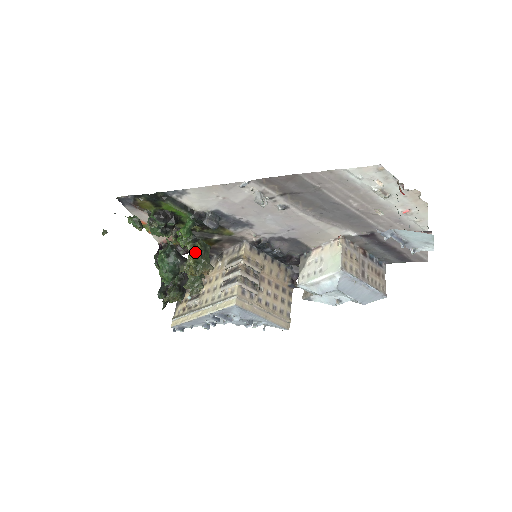
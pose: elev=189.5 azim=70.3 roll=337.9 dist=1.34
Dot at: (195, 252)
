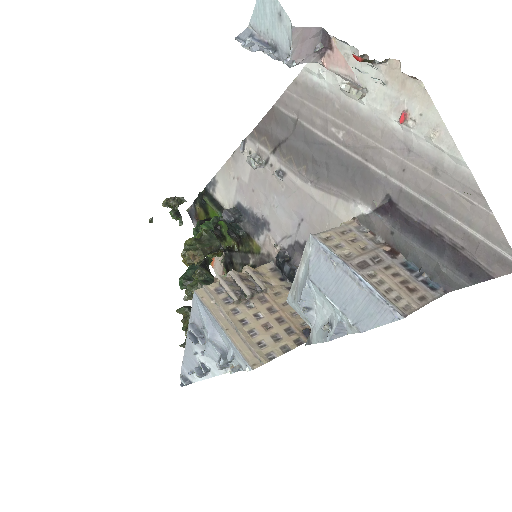
Dot at: (198, 238)
